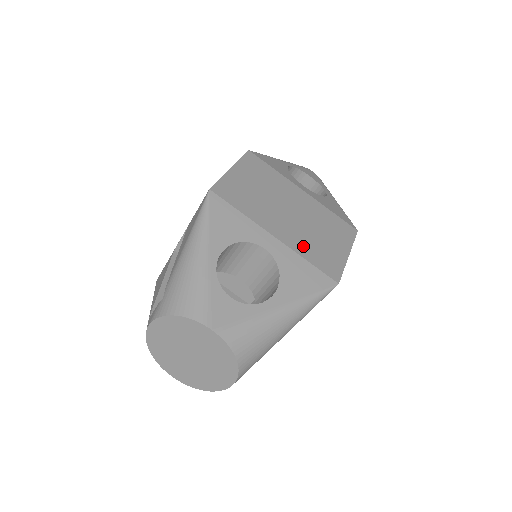
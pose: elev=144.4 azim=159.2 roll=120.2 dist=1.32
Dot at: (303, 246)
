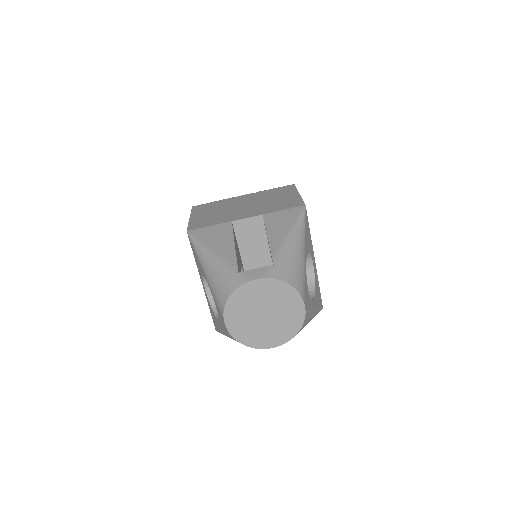
Dot at: occluded
